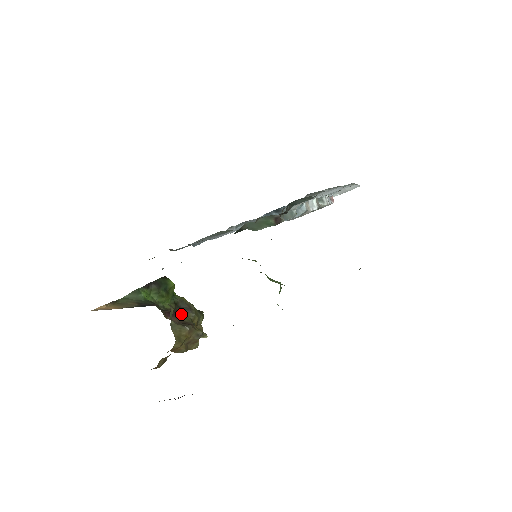
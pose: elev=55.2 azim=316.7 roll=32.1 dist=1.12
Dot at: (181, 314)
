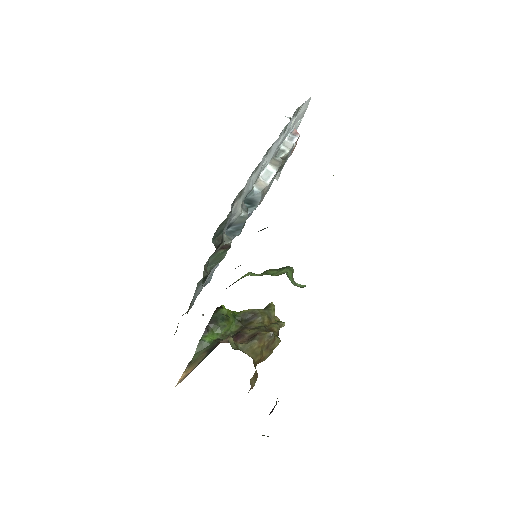
Dot at: (249, 326)
